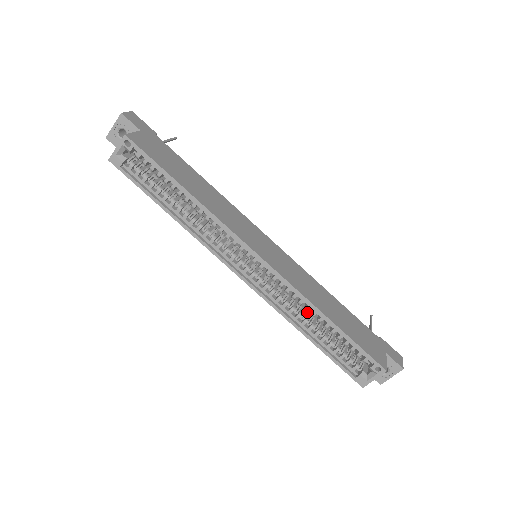
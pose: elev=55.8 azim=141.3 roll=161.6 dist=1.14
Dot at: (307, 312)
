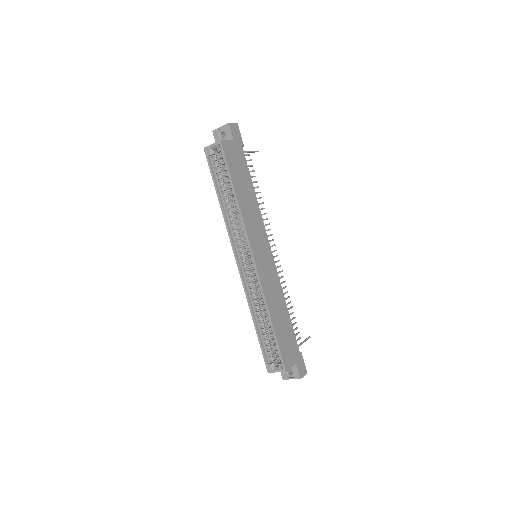
Dot at: (263, 308)
